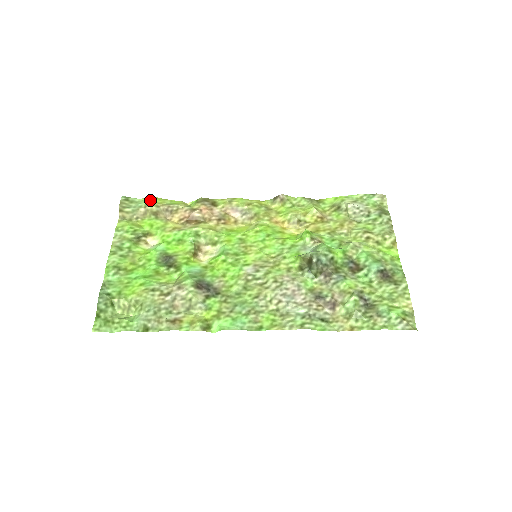
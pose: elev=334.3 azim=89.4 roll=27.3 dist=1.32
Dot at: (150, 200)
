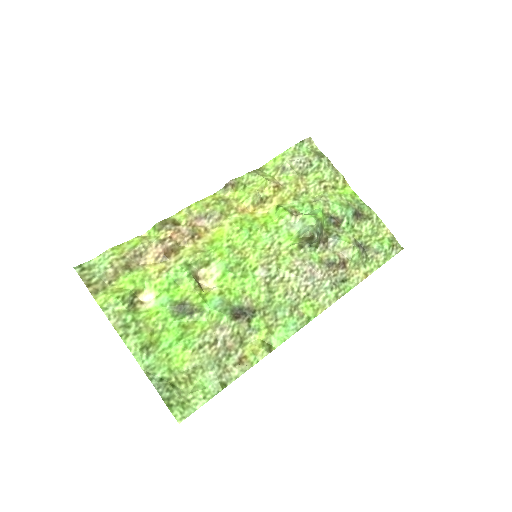
Dot at: (109, 255)
